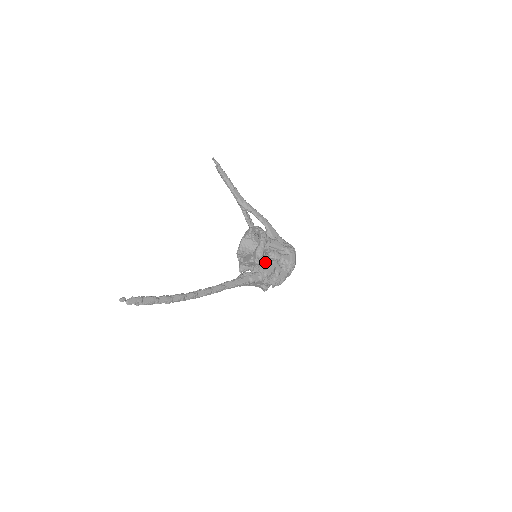
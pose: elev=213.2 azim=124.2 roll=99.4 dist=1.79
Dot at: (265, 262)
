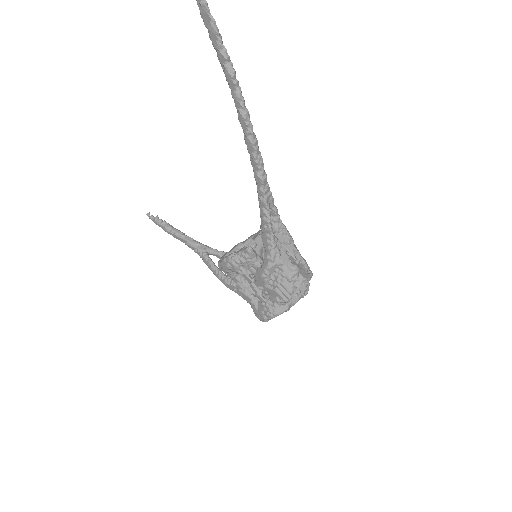
Dot at: occluded
